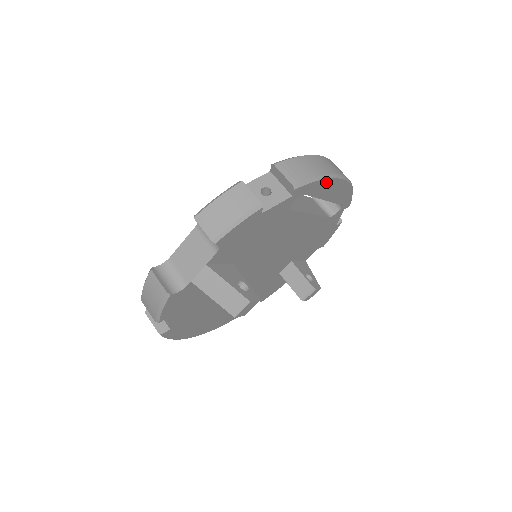
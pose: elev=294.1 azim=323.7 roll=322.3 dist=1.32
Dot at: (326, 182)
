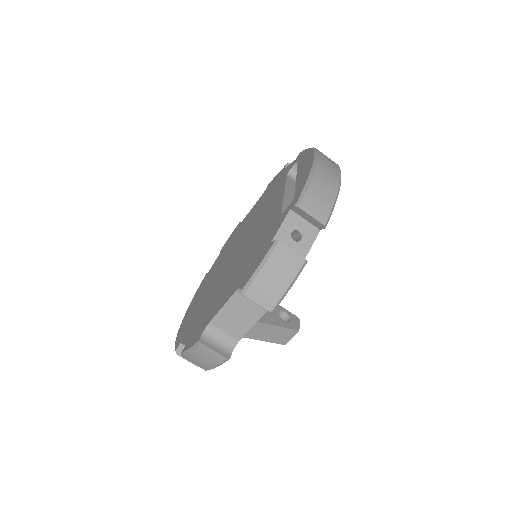
Dot at: occluded
